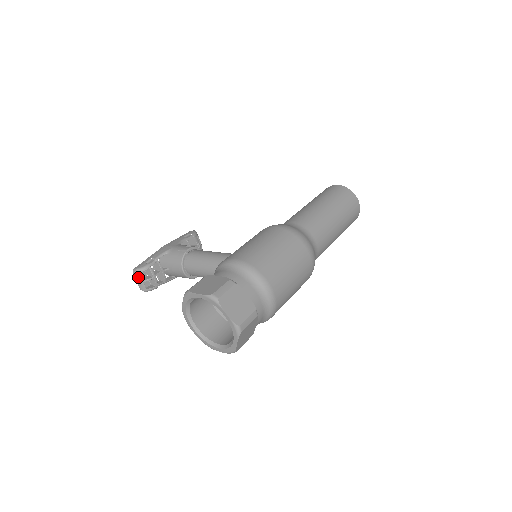
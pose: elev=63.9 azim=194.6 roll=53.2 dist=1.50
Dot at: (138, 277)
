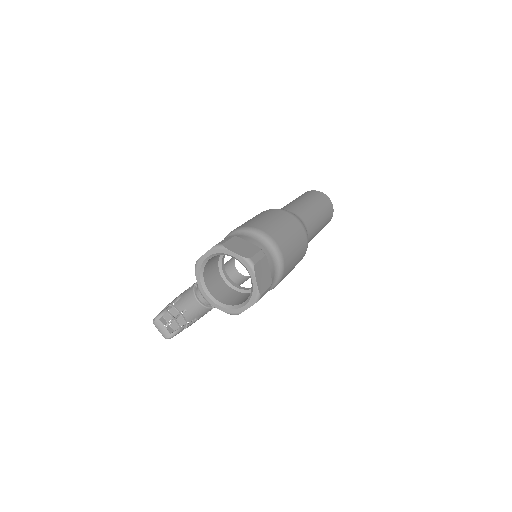
Dot at: (159, 324)
